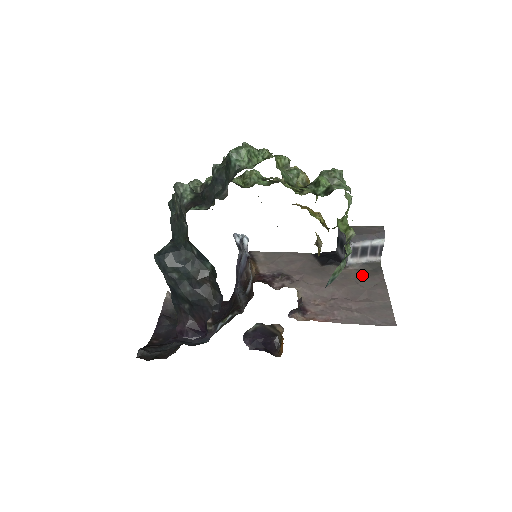
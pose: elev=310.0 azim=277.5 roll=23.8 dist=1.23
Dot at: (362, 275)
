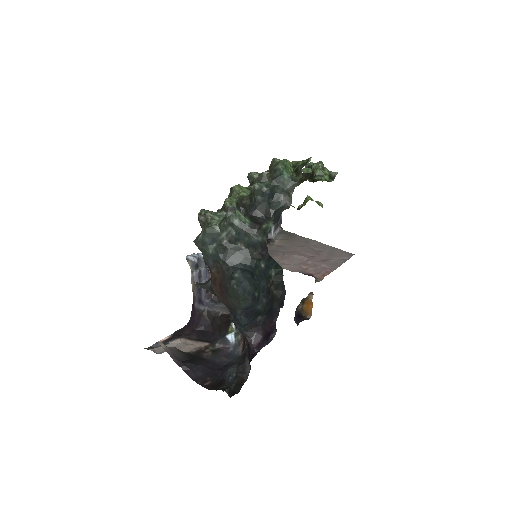
Dot at: (290, 241)
